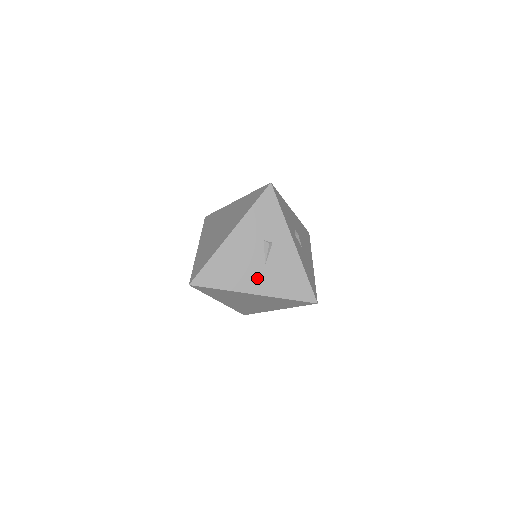
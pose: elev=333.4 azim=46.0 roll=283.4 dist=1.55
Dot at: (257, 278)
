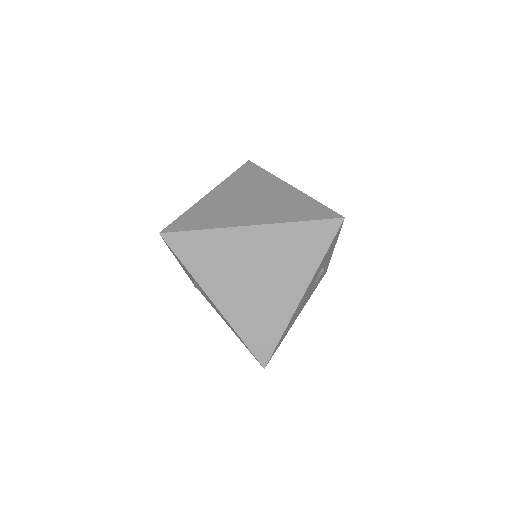
Dot at: occluded
